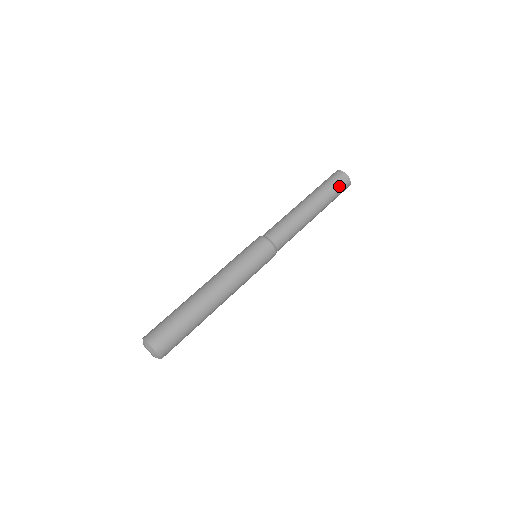
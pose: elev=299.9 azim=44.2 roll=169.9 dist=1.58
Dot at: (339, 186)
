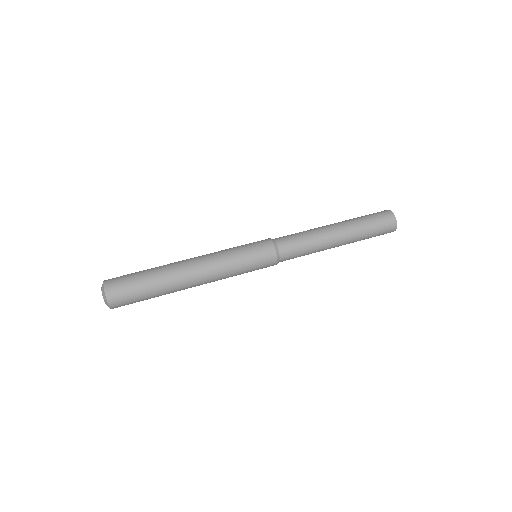
Dot at: (380, 225)
